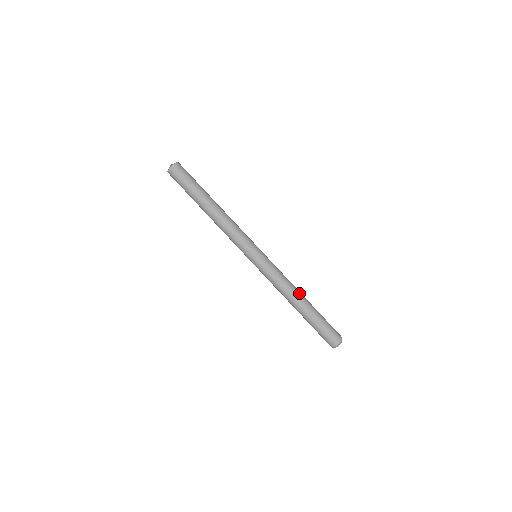
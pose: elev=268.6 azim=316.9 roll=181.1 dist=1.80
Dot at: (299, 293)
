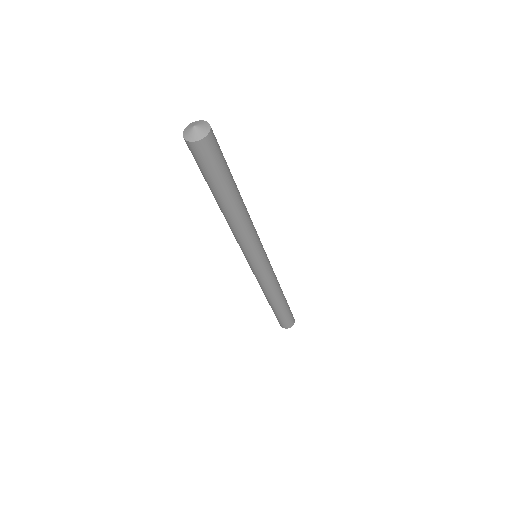
Dot at: (280, 295)
